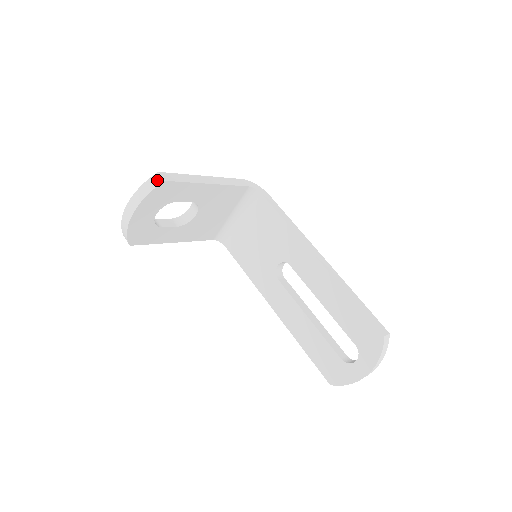
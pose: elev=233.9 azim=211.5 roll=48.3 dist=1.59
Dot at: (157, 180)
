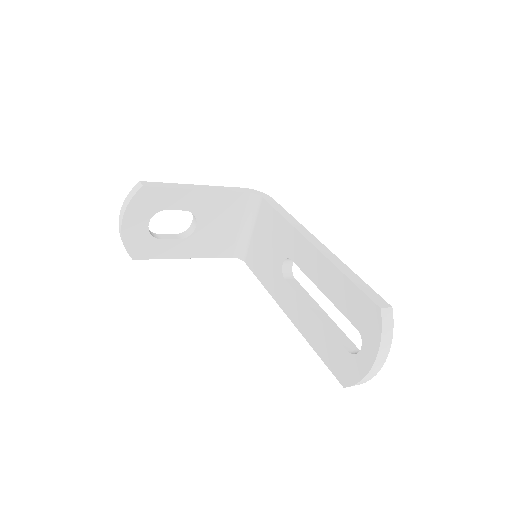
Dot at: (137, 187)
